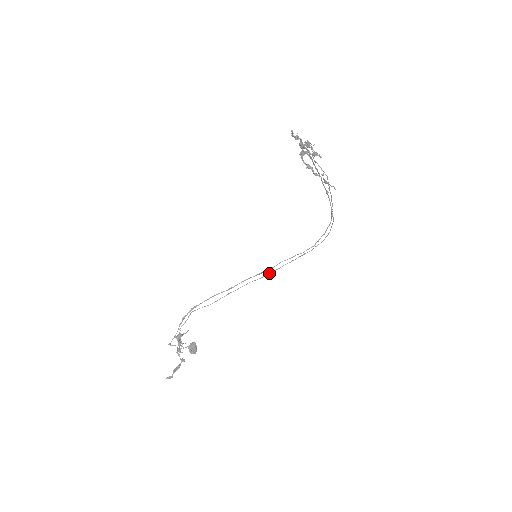
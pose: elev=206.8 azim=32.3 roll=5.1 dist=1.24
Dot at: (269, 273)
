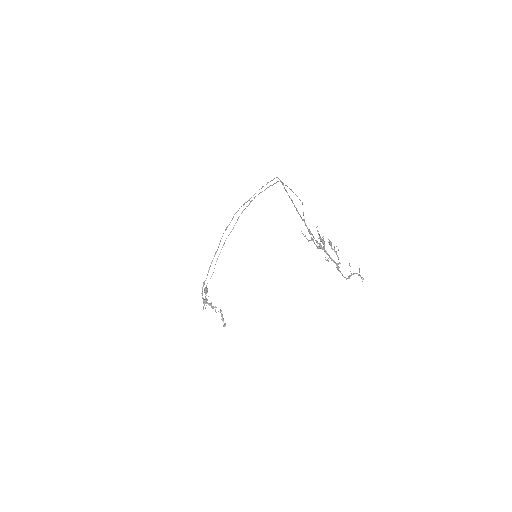
Dot at: (234, 225)
